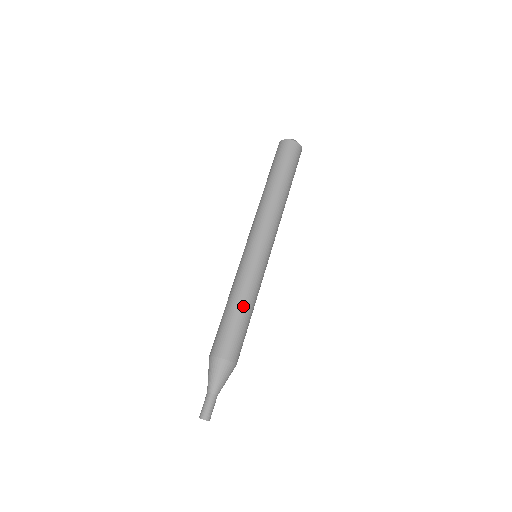
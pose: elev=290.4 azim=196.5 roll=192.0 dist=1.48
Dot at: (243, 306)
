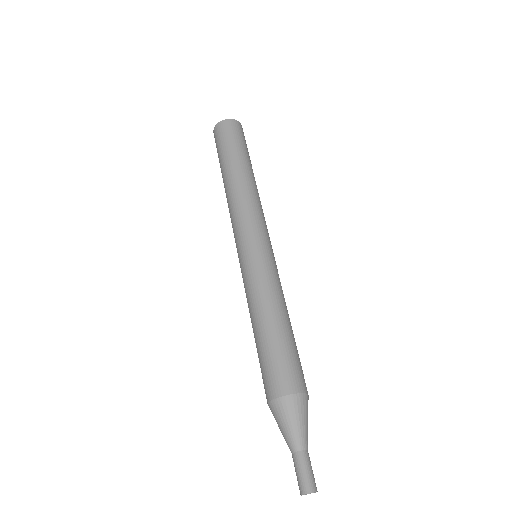
Dot at: (286, 317)
